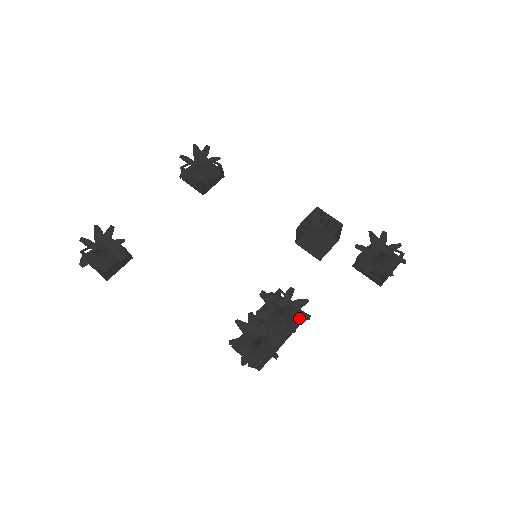
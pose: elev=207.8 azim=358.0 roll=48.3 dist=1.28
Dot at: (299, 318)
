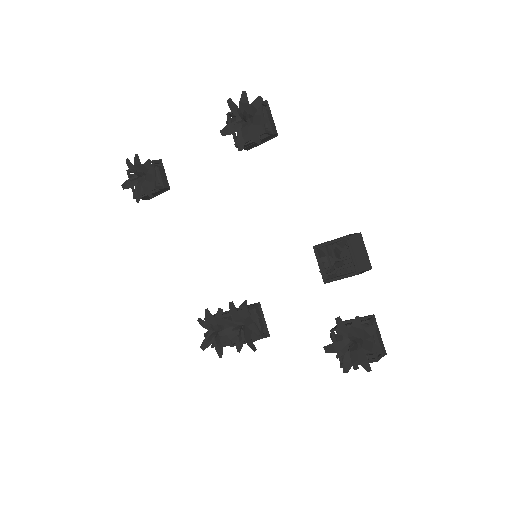
Dot at: (248, 344)
